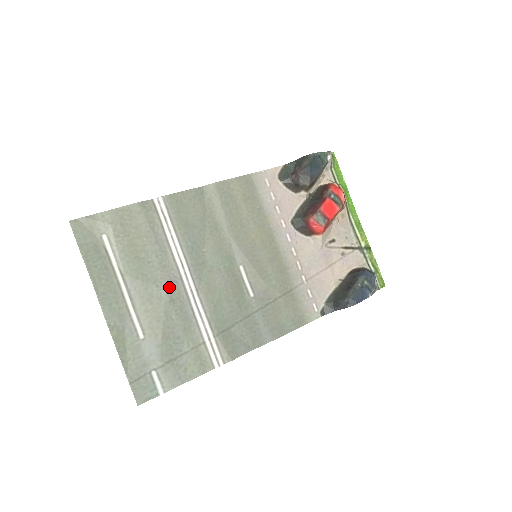
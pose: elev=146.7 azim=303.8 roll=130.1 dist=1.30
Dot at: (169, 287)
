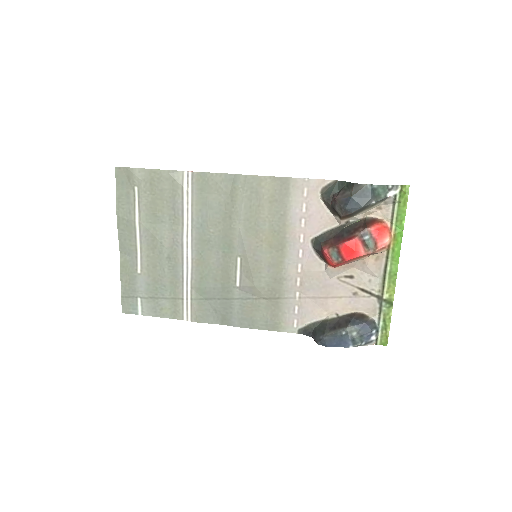
Dot at: (170, 247)
